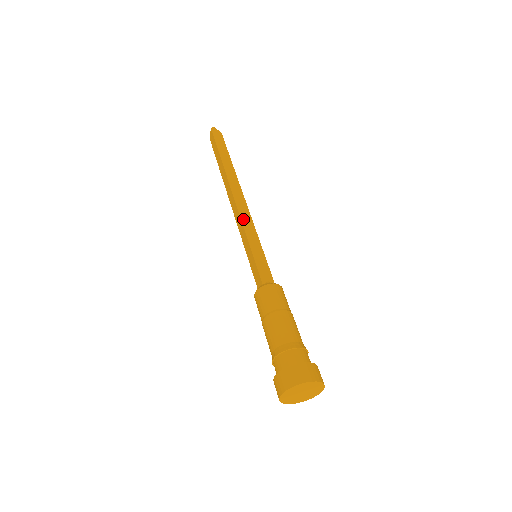
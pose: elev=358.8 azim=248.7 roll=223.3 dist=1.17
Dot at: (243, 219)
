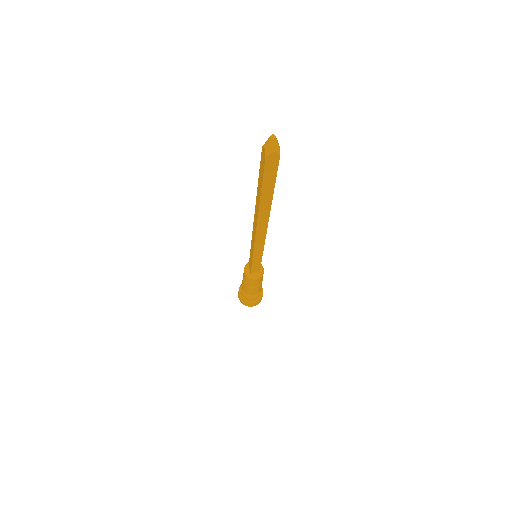
Dot at: (256, 245)
